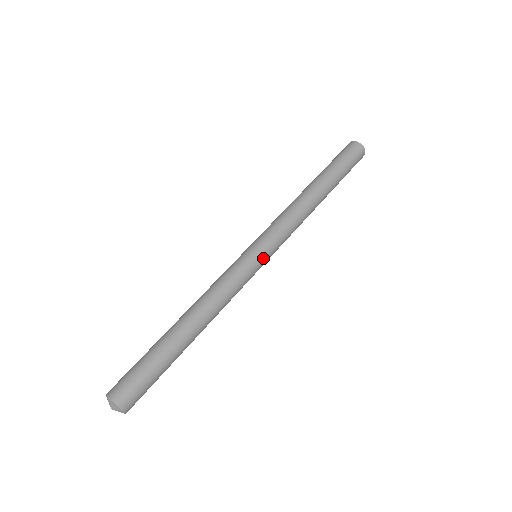
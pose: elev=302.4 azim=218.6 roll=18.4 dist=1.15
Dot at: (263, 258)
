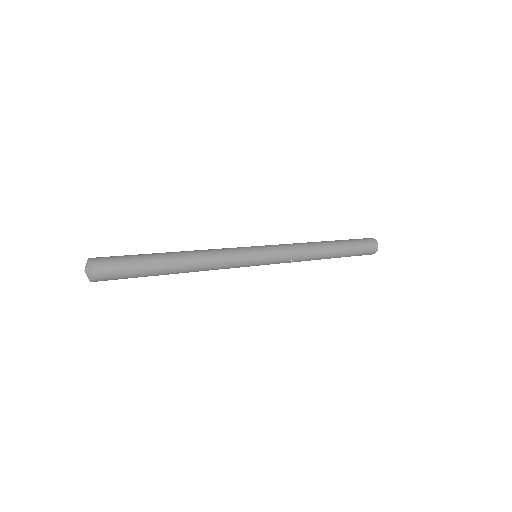
Dot at: (258, 249)
